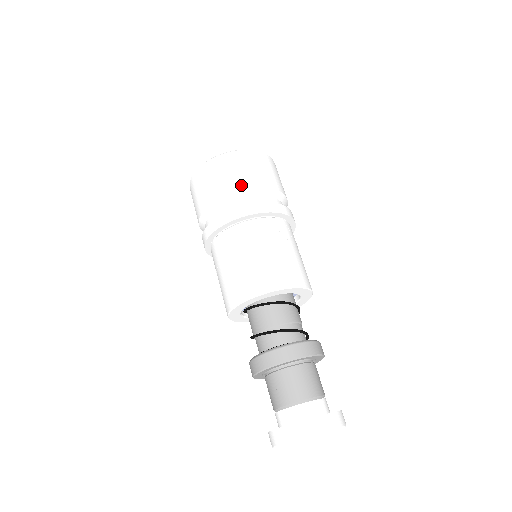
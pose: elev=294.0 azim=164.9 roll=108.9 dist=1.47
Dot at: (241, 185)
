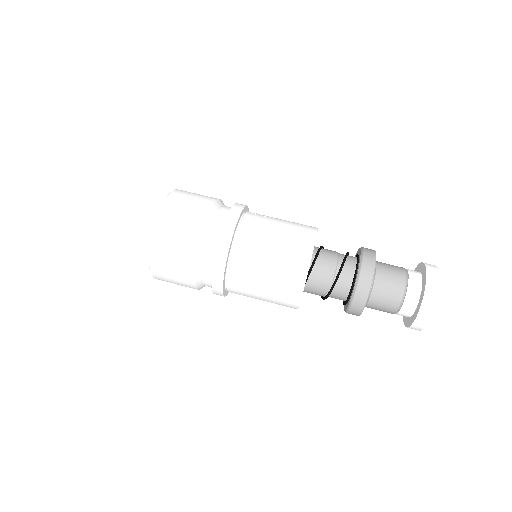
Dot at: (204, 211)
